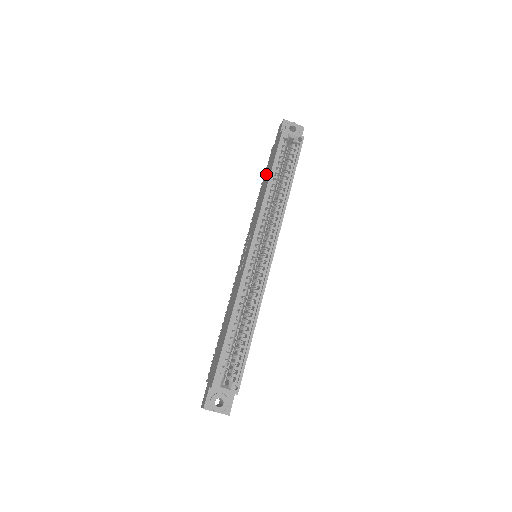
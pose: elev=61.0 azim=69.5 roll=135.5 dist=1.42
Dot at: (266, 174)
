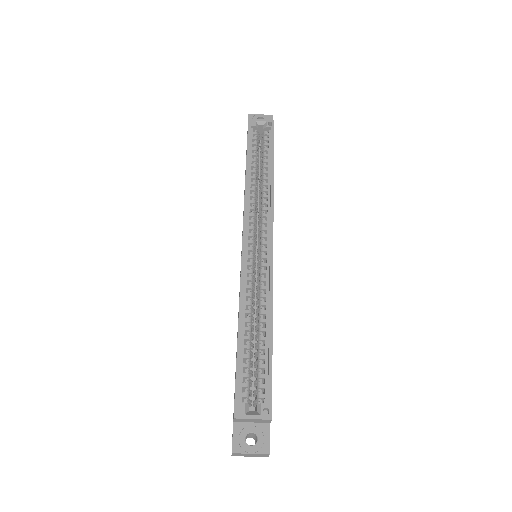
Dot at: (245, 171)
